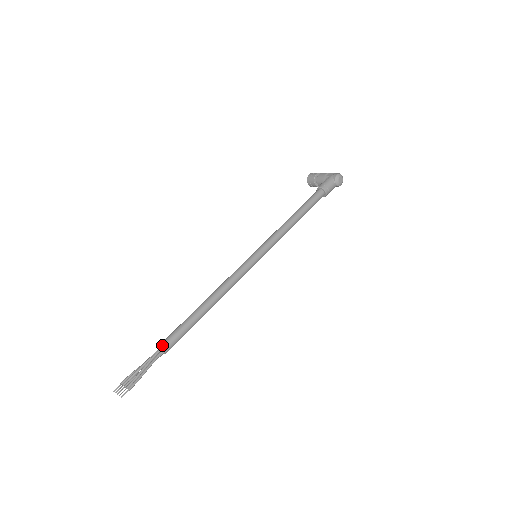
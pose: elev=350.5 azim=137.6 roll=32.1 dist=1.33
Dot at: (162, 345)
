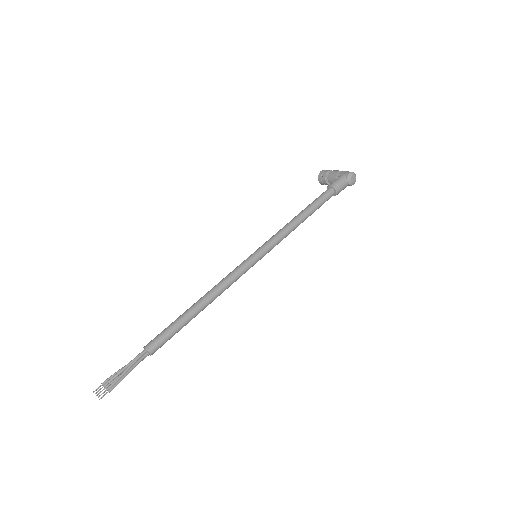
Dot at: (148, 346)
